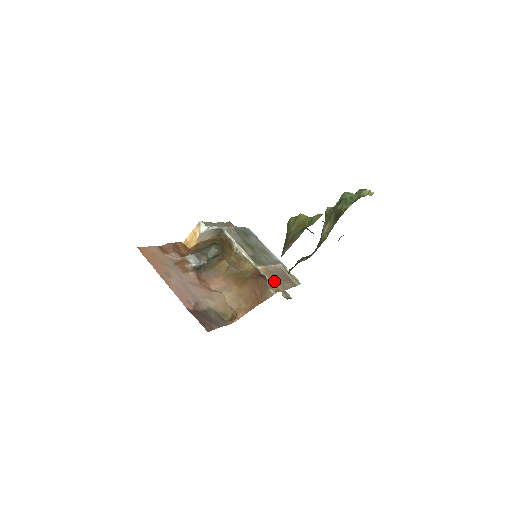
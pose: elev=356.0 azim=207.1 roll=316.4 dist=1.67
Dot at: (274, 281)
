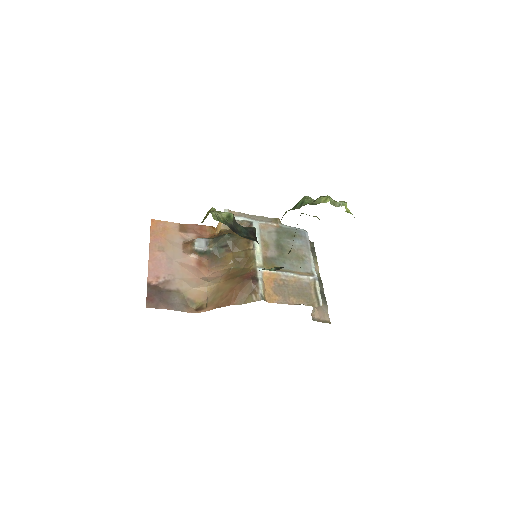
Dot at: (274, 290)
